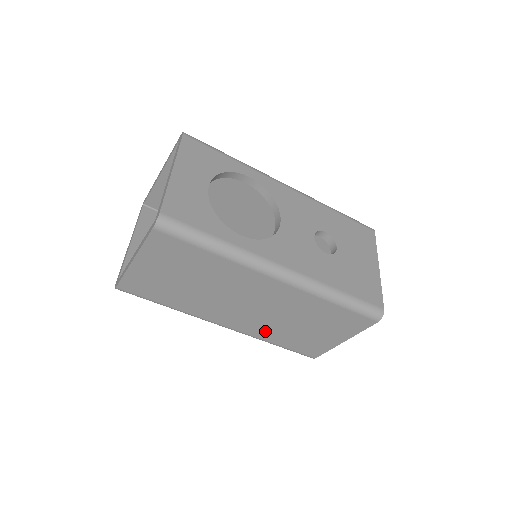
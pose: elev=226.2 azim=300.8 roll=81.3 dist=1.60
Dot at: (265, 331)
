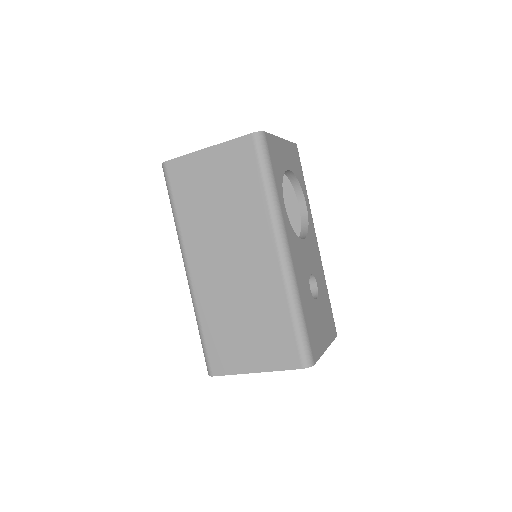
Dot at: (211, 303)
